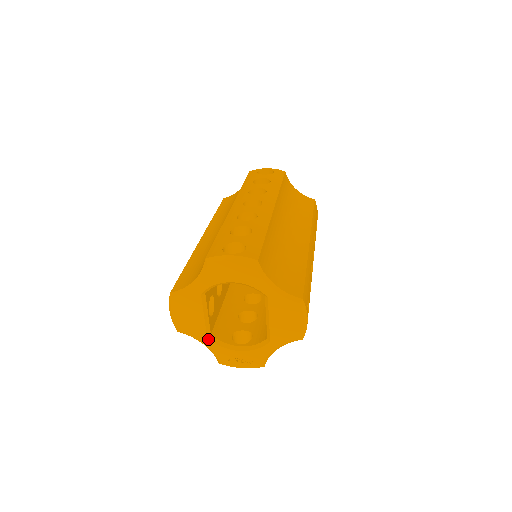
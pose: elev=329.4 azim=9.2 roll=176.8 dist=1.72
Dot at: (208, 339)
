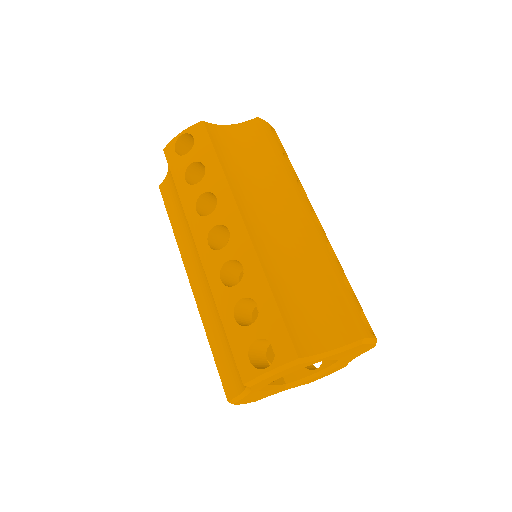
Dot at: (286, 389)
